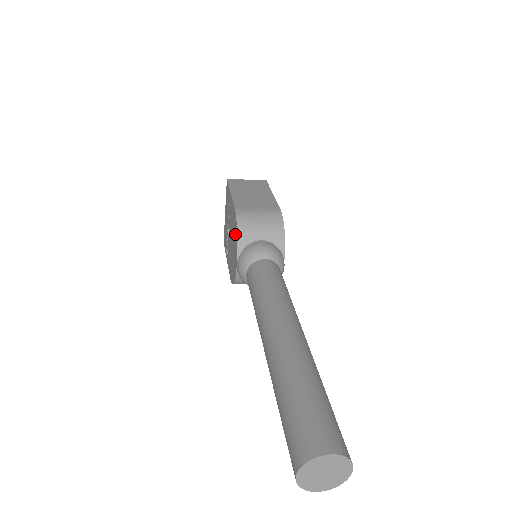
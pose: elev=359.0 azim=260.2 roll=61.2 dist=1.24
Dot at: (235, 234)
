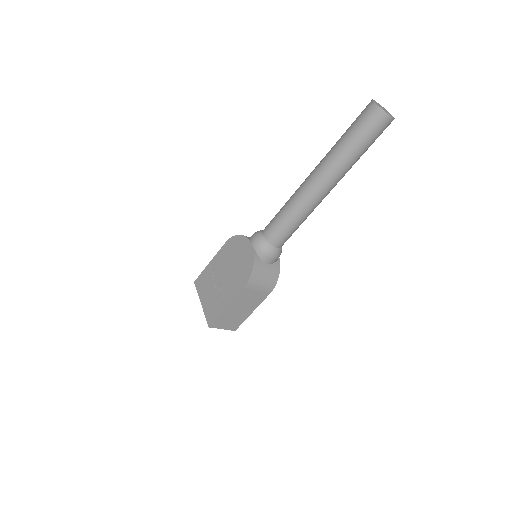
Dot at: (236, 244)
